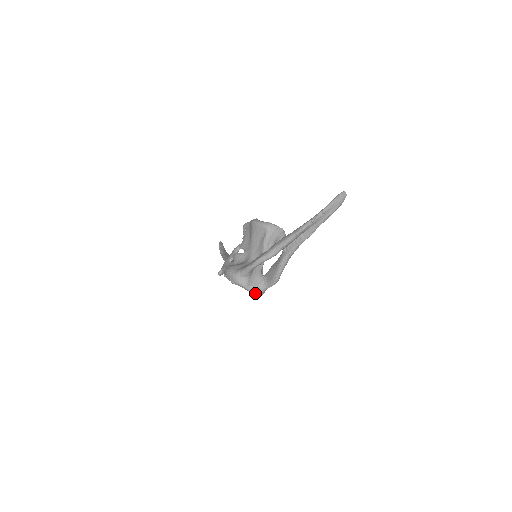
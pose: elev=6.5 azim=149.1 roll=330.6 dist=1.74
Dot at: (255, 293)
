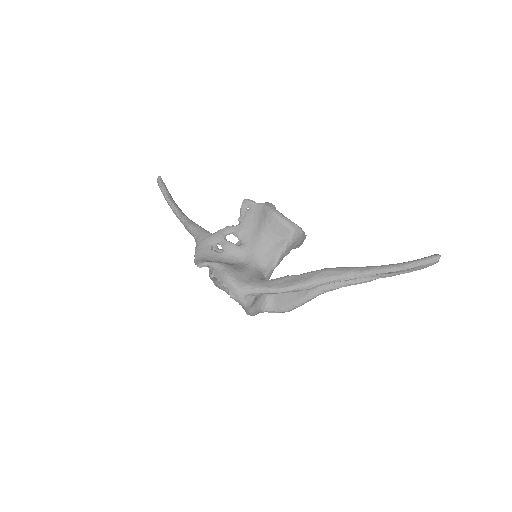
Dot at: (252, 315)
